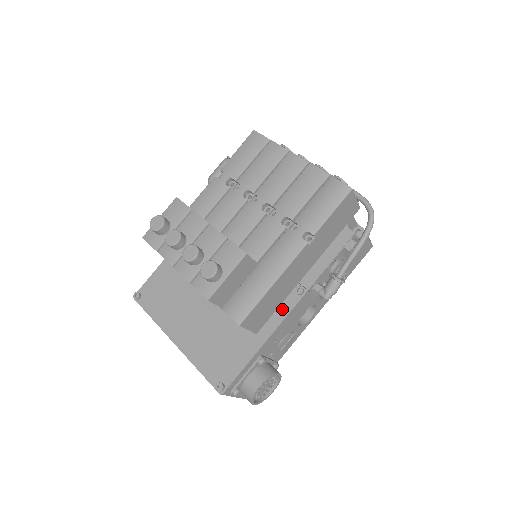
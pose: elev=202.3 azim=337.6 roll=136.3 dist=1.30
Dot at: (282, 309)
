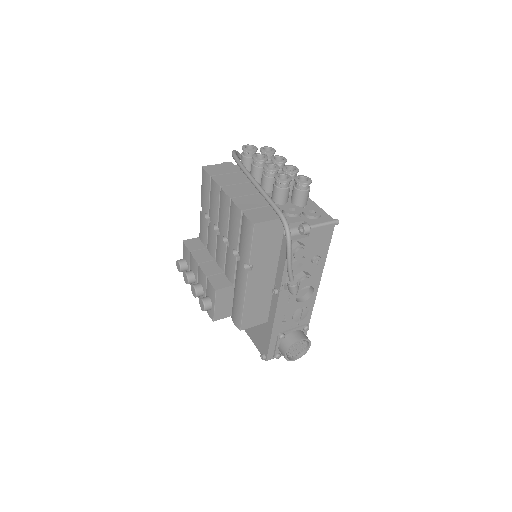
Dot at: (273, 305)
